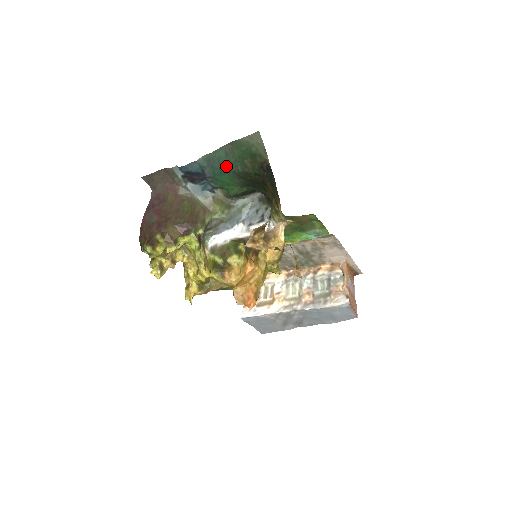
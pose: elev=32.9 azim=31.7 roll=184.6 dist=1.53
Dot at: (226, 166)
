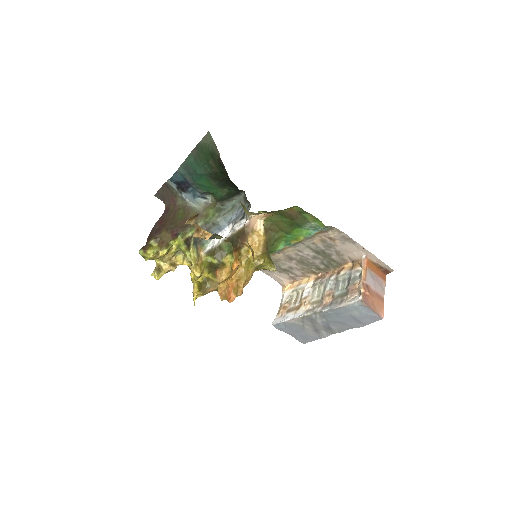
Dot at: (198, 170)
